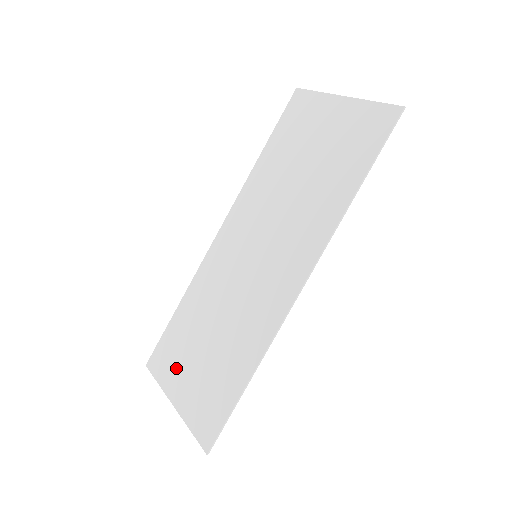
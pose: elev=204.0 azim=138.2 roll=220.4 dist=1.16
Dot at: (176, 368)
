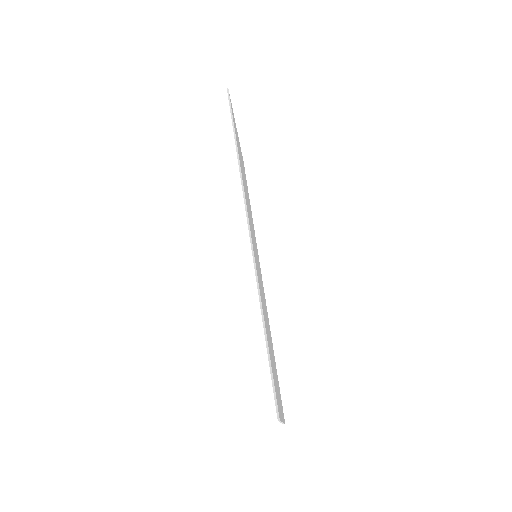
Dot at: occluded
